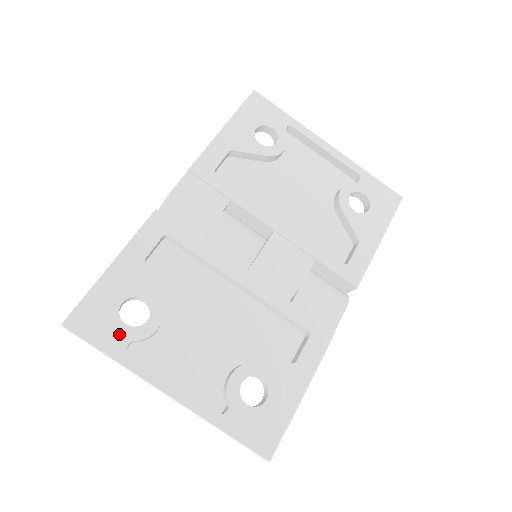
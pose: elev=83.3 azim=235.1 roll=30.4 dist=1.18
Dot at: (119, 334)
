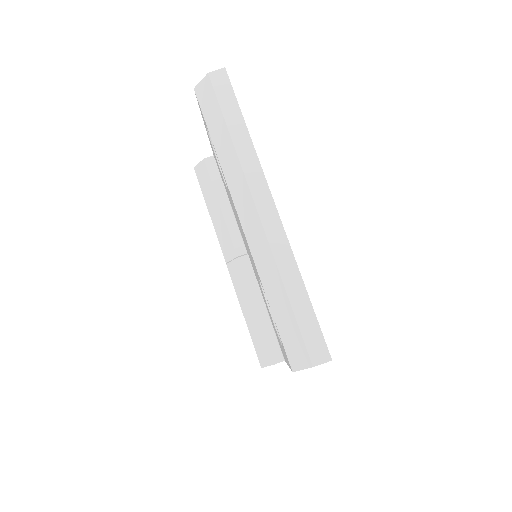
Dot at: occluded
